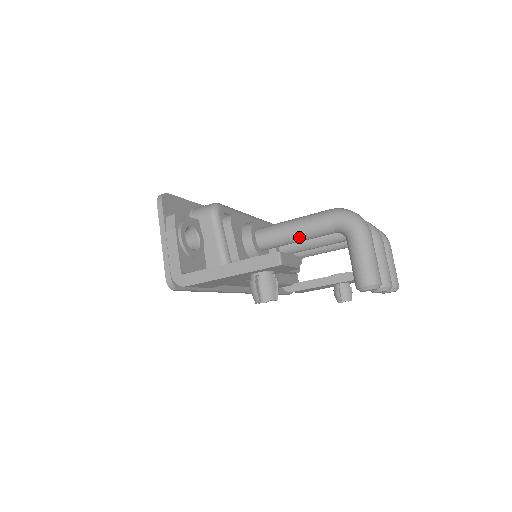
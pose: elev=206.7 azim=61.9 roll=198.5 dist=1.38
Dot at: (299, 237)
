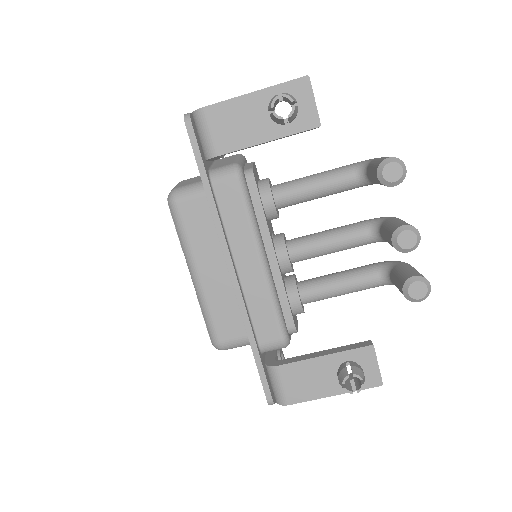
Dot at: (317, 179)
